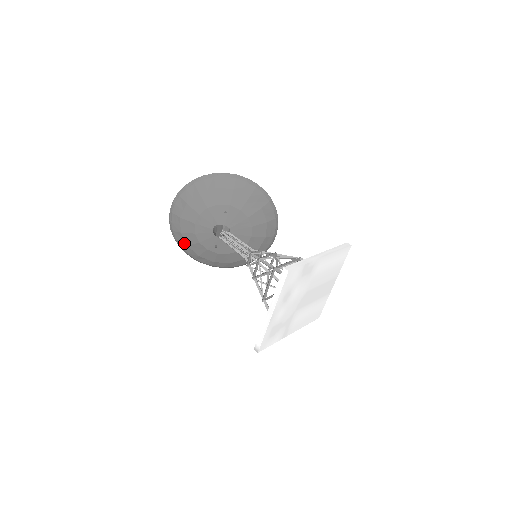
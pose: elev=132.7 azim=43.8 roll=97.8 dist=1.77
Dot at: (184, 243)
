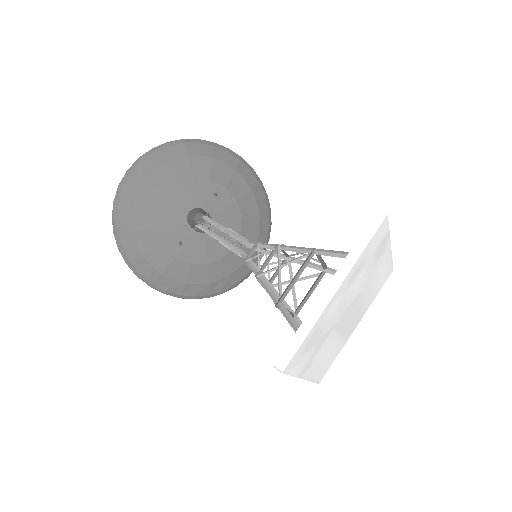
Dot at: (128, 226)
